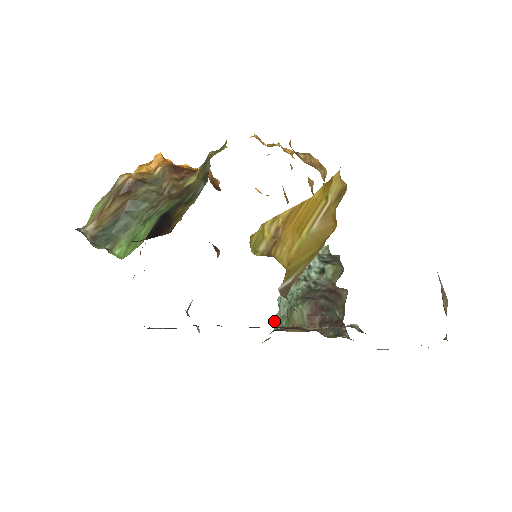
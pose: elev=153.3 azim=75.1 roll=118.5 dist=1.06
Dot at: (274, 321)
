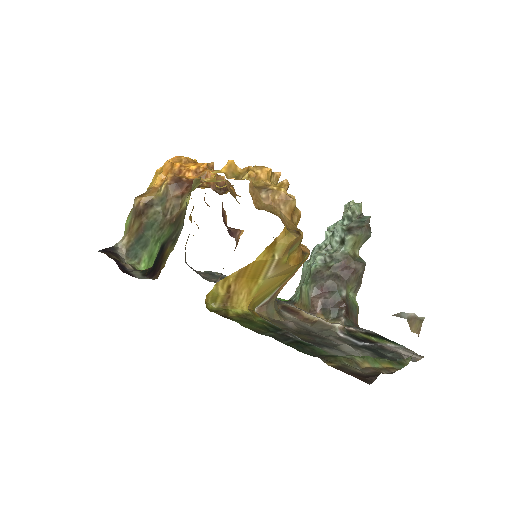
Dot at: occluded
